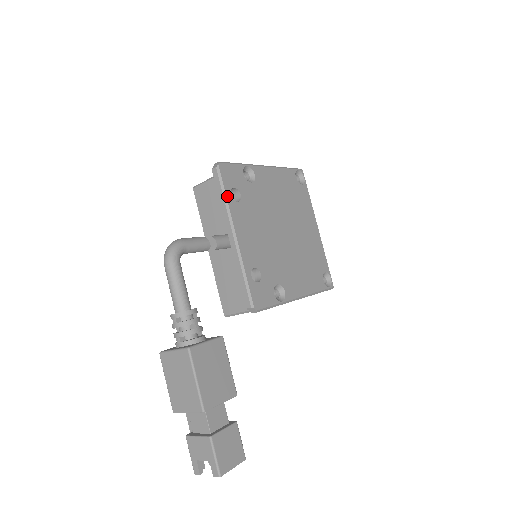
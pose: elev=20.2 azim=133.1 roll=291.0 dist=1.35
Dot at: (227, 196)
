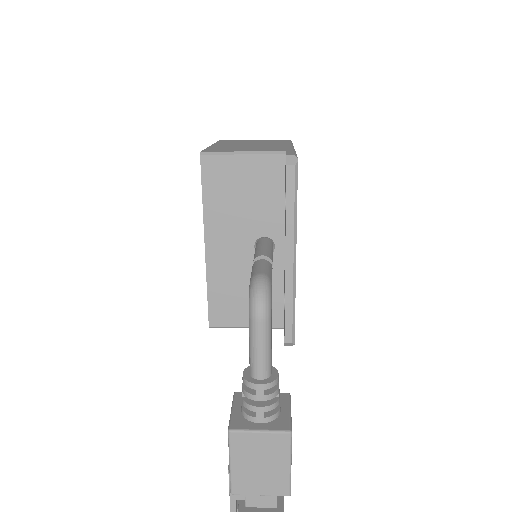
Dot at: occluded
